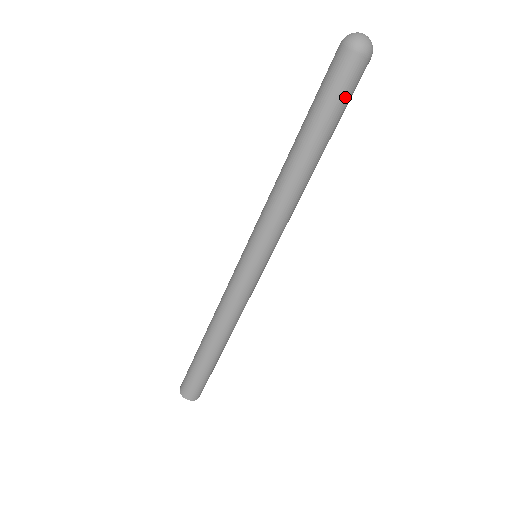
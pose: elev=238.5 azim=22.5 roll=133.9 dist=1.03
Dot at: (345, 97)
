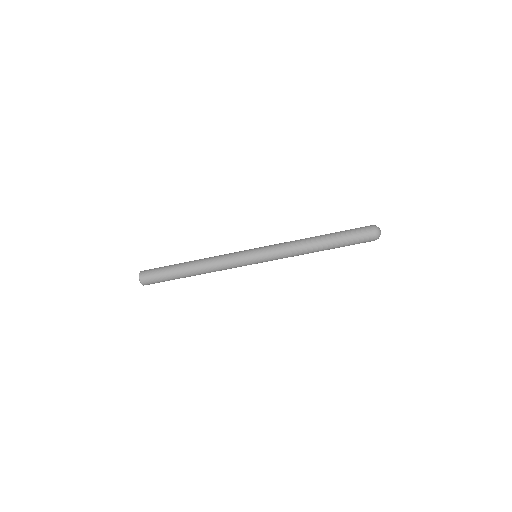
Dot at: (355, 238)
